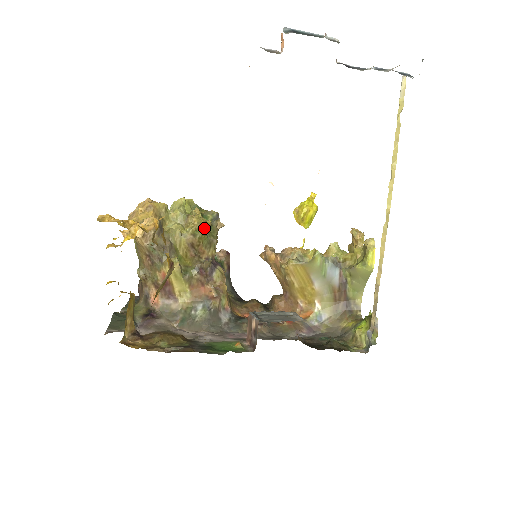
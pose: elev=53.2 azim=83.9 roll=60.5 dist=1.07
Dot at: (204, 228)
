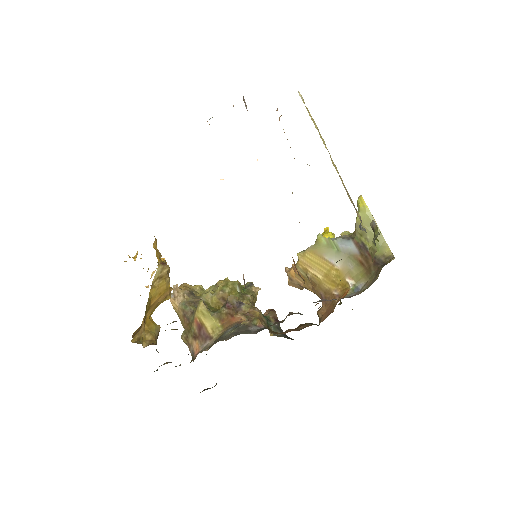
Dot at: (231, 284)
